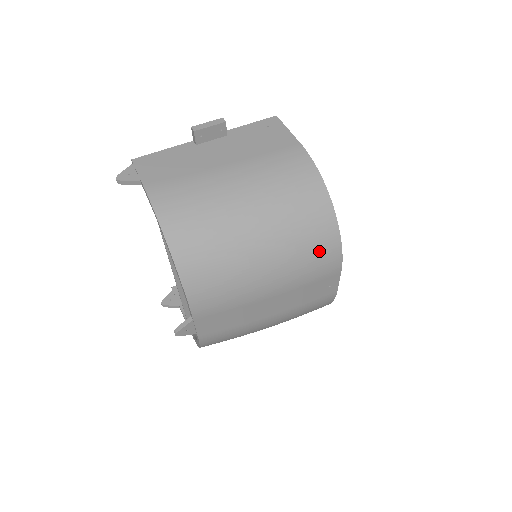
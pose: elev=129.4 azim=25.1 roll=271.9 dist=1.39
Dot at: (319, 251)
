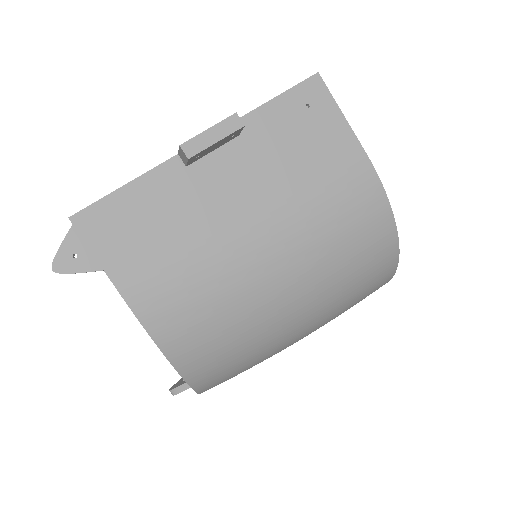
Dot at: (365, 297)
